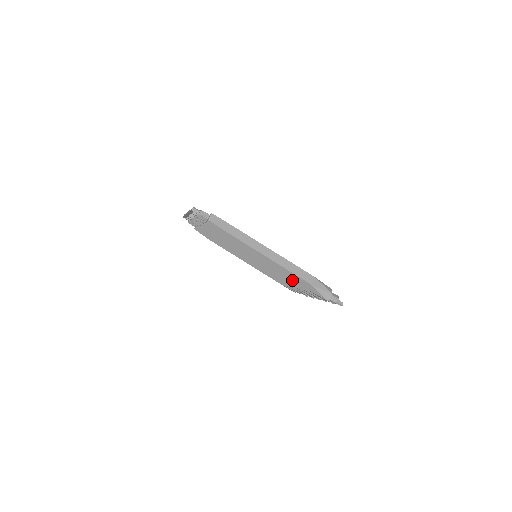
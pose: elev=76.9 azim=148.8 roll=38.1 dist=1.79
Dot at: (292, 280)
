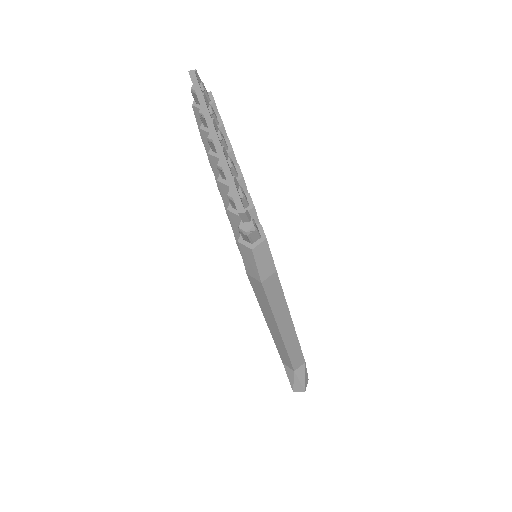
Dot at: (278, 351)
